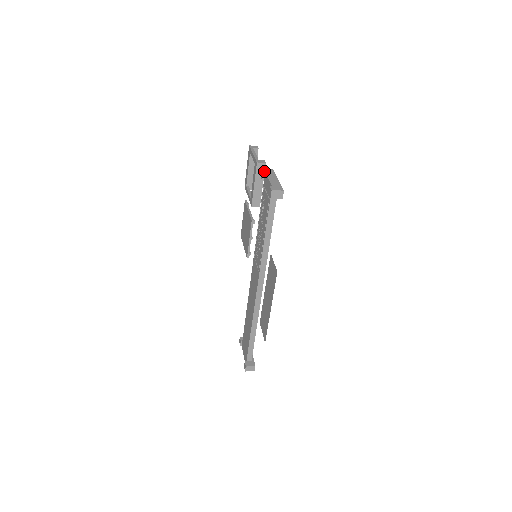
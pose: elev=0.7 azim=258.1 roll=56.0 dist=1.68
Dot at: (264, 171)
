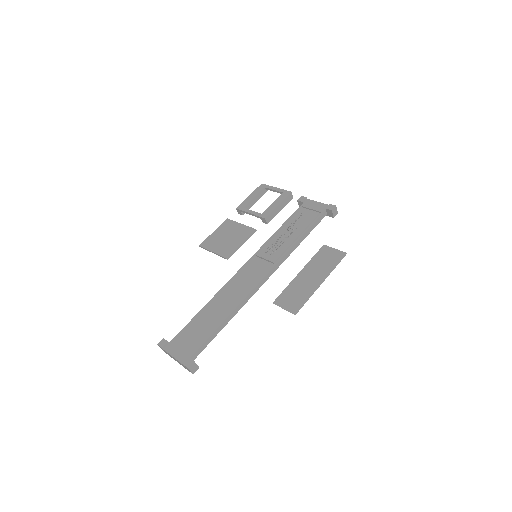
Dot at: (306, 198)
